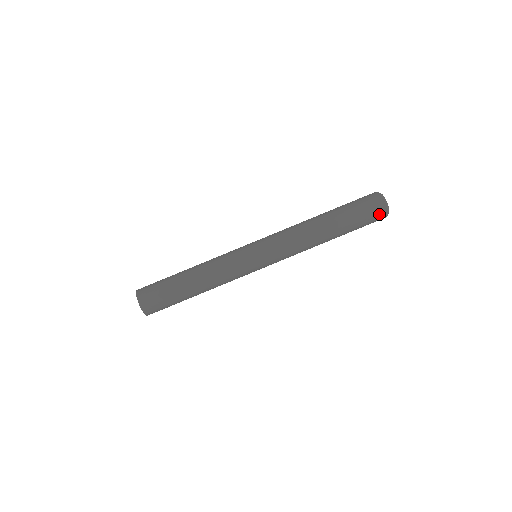
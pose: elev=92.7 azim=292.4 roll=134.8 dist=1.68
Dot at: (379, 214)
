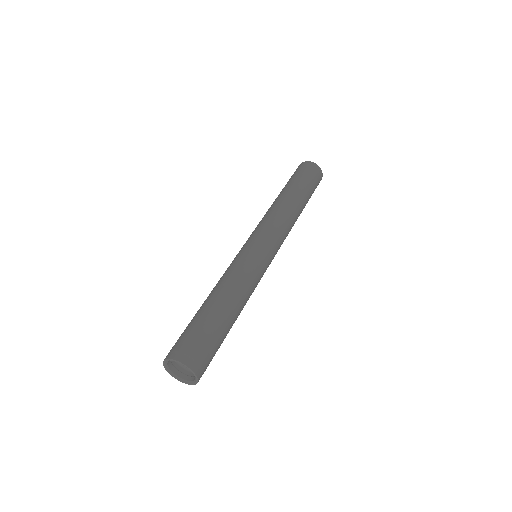
Dot at: (318, 175)
